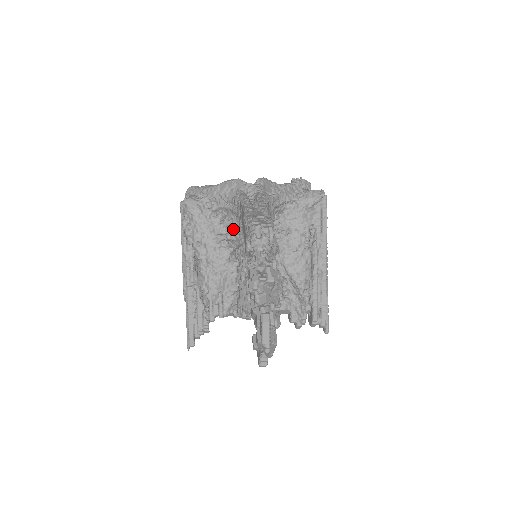
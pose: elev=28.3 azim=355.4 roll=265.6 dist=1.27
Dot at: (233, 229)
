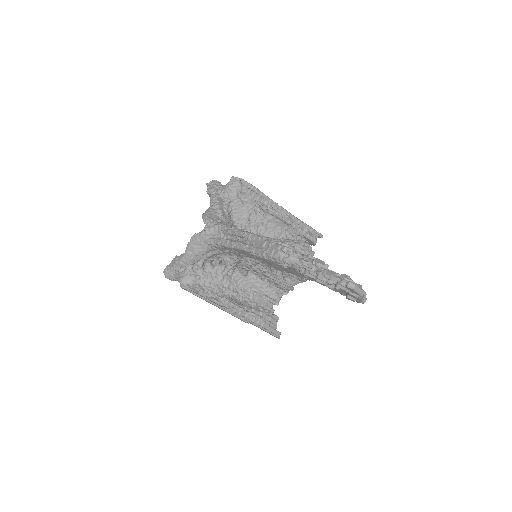
Dot at: (228, 261)
